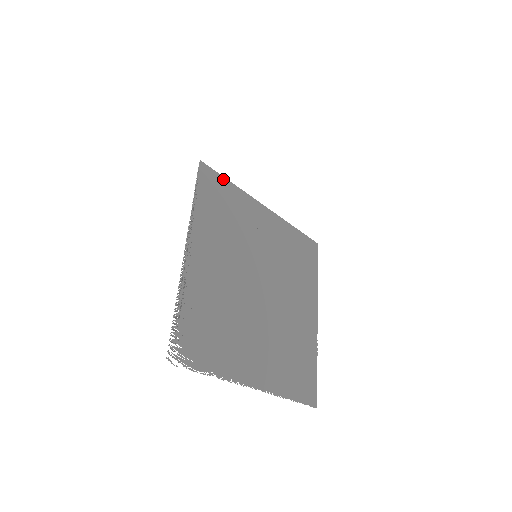
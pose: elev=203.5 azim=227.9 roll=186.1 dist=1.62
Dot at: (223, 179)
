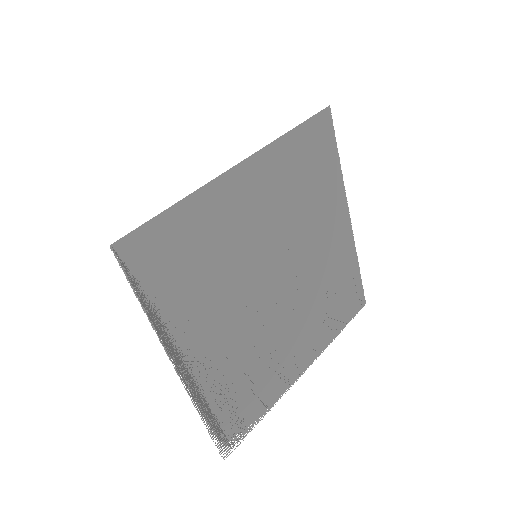
Dot at: (159, 220)
